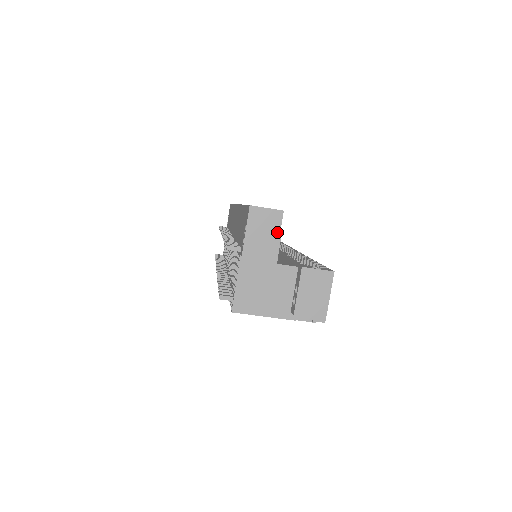
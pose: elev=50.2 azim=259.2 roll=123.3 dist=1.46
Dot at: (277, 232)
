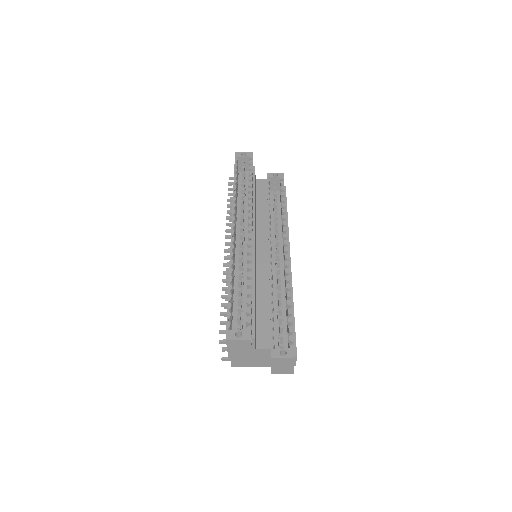
Dot at: (249, 348)
